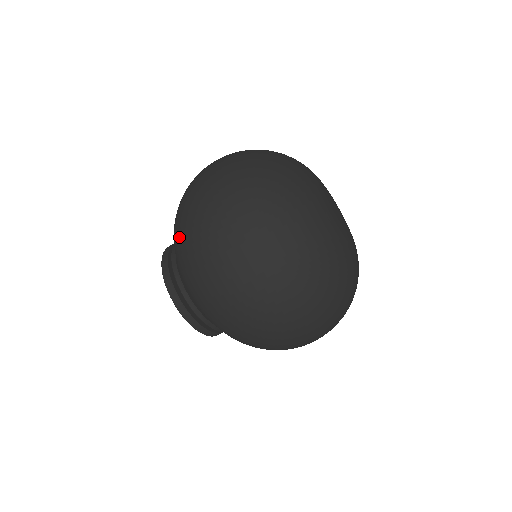
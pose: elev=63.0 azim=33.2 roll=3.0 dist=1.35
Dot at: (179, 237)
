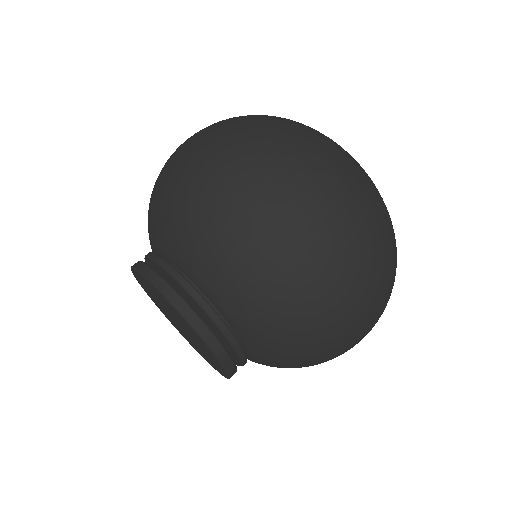
Dot at: (217, 222)
